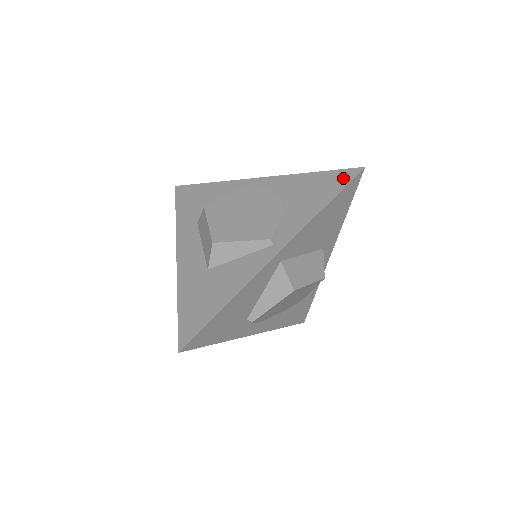
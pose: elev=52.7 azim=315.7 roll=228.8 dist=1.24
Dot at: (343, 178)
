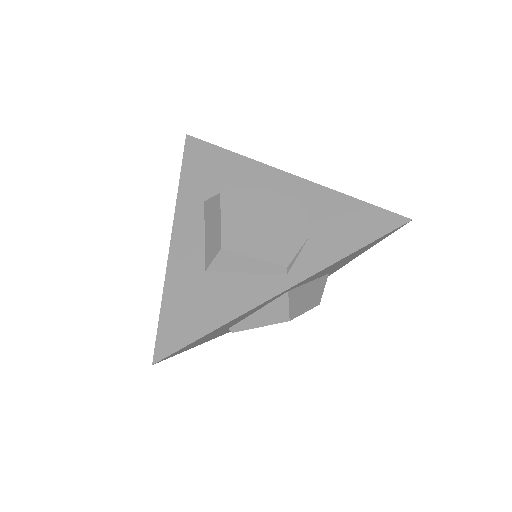
Dot at: (385, 223)
